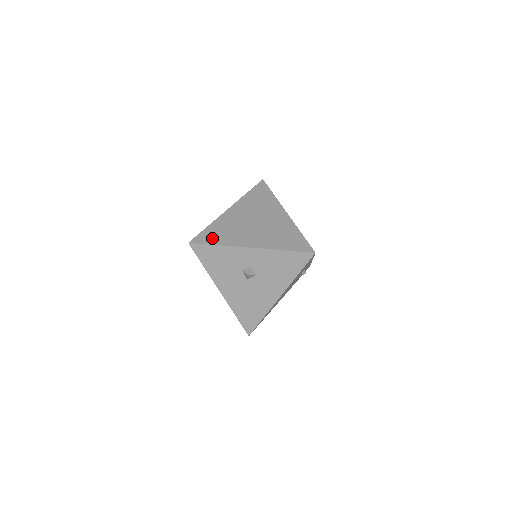
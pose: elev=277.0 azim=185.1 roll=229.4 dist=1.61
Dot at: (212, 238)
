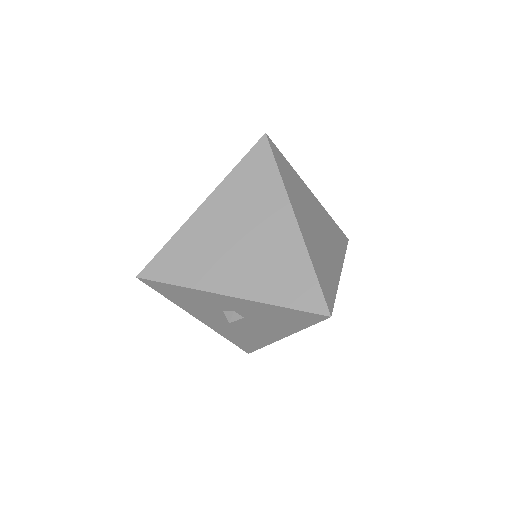
Dot at: (171, 270)
